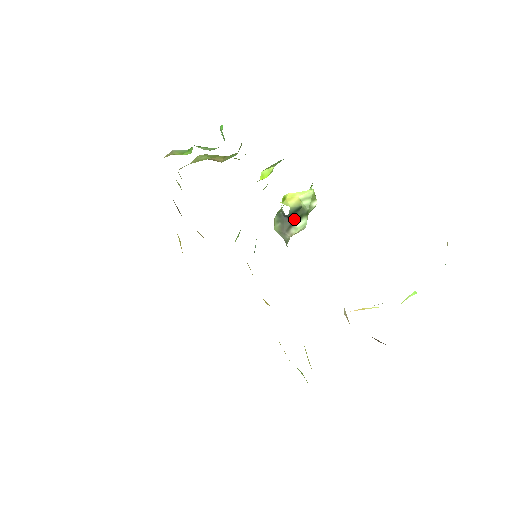
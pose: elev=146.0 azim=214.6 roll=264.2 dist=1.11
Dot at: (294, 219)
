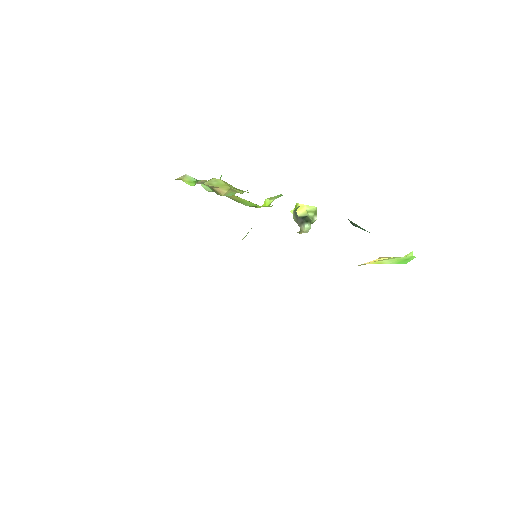
Dot at: (304, 220)
